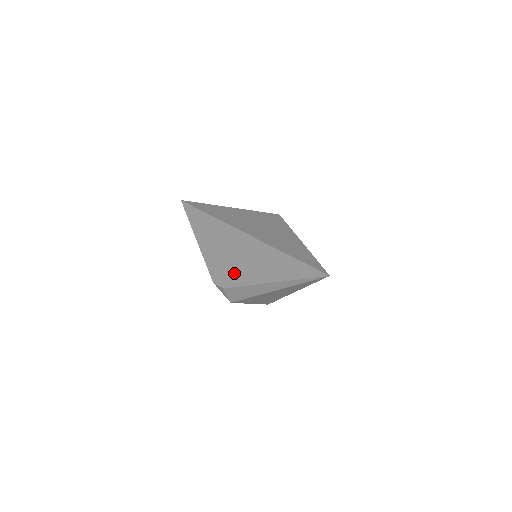
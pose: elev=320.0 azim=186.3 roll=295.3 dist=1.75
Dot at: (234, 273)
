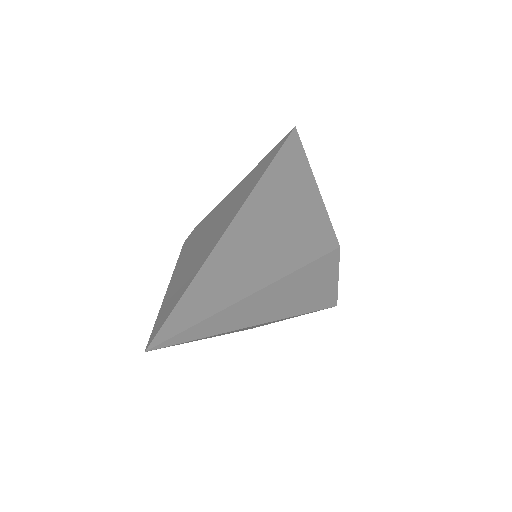
Dot at: (196, 237)
